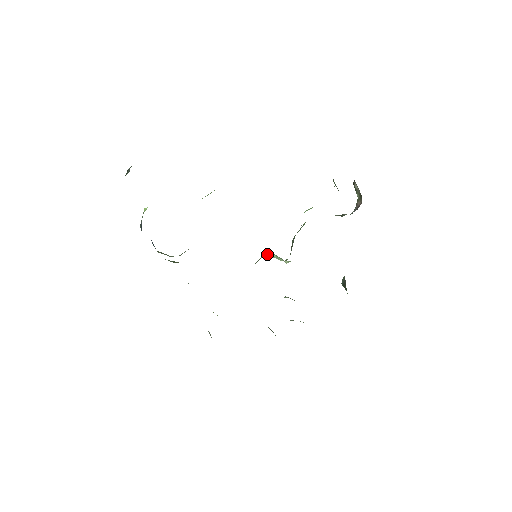
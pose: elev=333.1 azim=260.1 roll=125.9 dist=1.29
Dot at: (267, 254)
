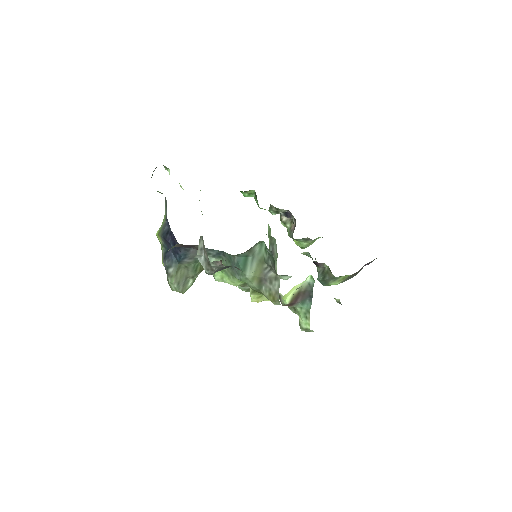
Dot at: occluded
